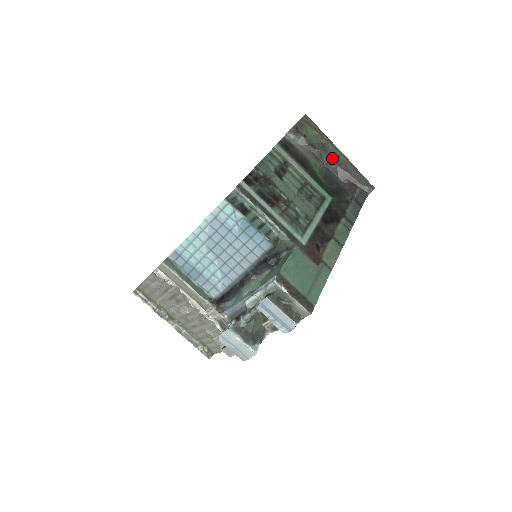
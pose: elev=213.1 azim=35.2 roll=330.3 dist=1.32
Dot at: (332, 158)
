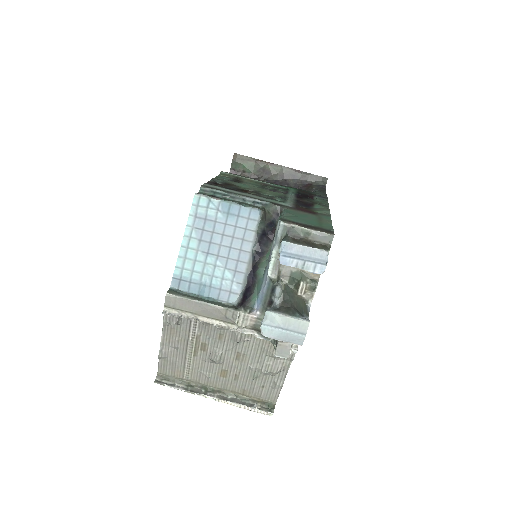
Dot at: (277, 175)
